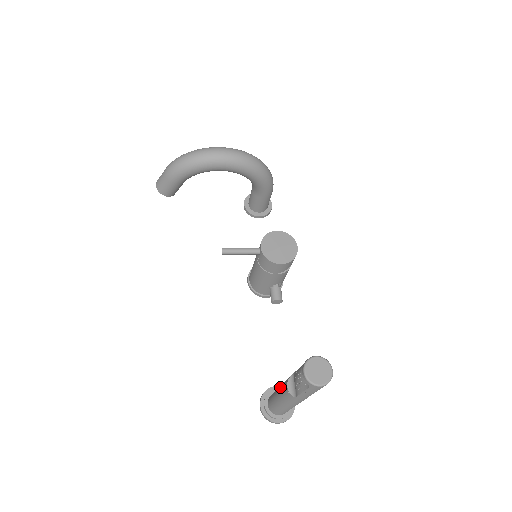
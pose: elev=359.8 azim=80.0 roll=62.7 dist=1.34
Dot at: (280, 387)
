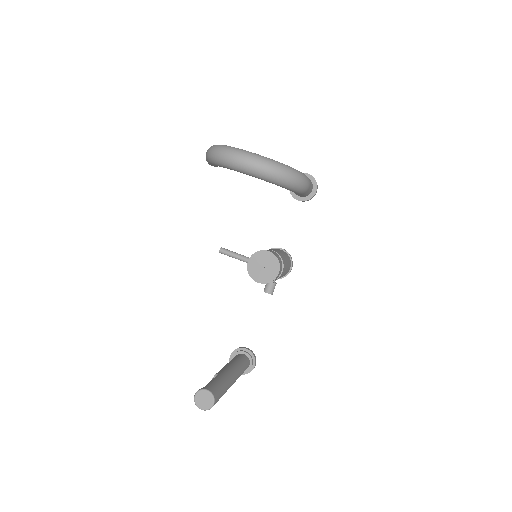
Dot at: occluded
